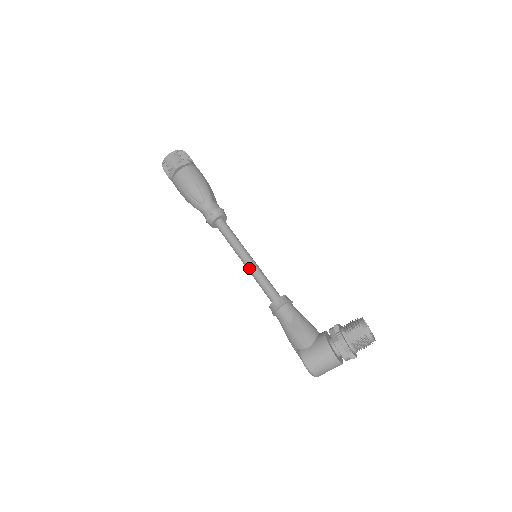
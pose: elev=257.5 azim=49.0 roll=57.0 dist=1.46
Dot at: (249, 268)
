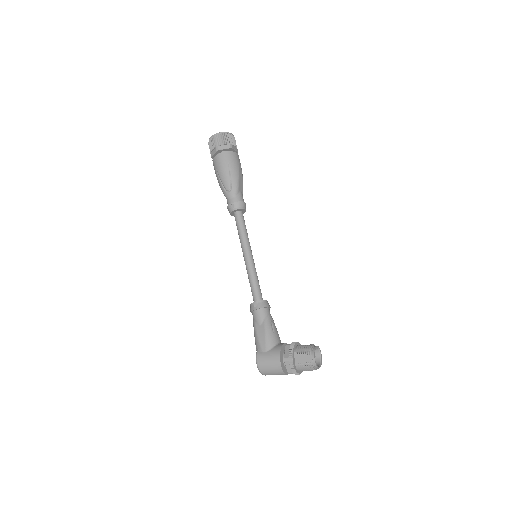
Dot at: (246, 265)
